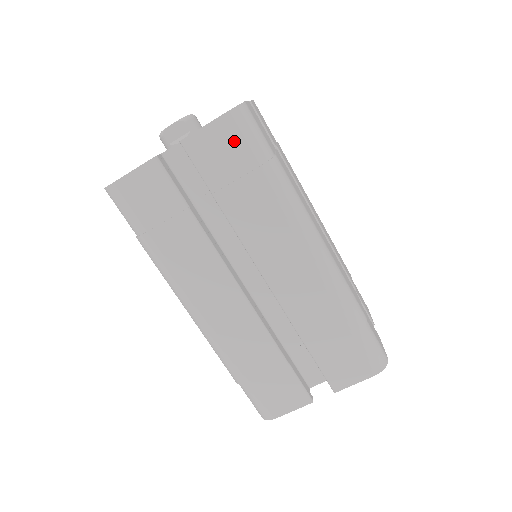
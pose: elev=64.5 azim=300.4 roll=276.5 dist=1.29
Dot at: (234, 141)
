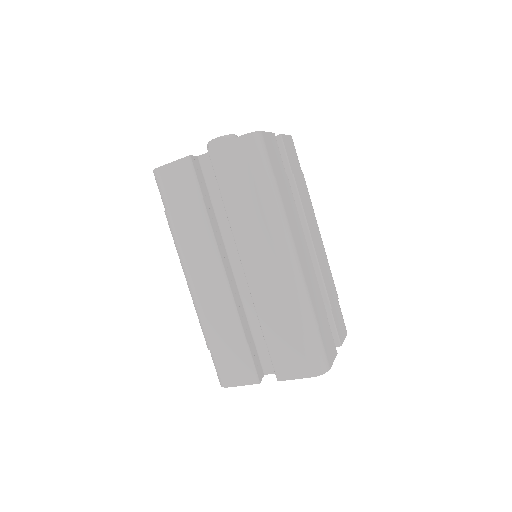
Dot at: (244, 157)
